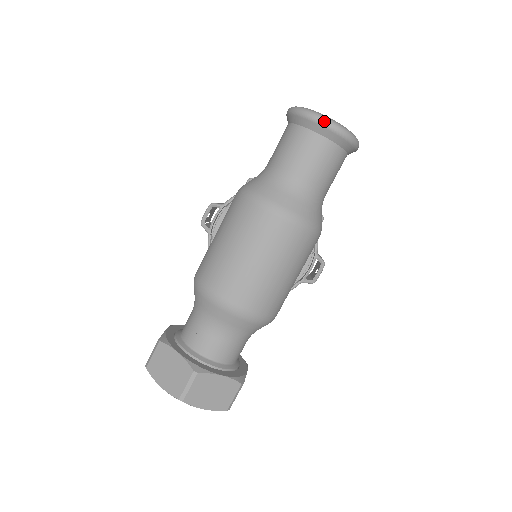
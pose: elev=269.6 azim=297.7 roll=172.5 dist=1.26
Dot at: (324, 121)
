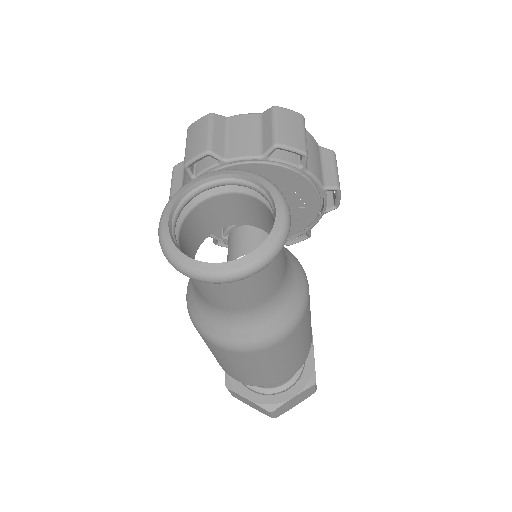
Dot at: (216, 282)
